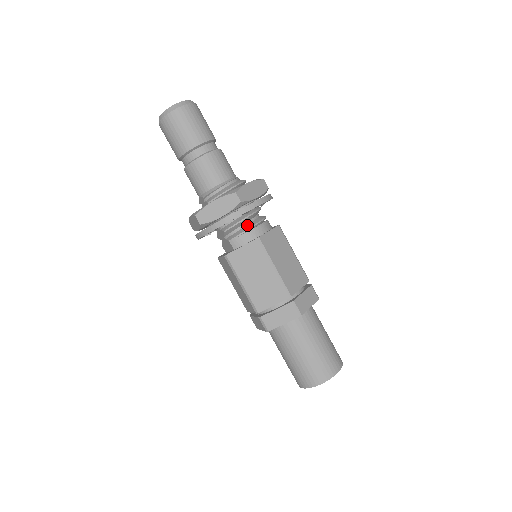
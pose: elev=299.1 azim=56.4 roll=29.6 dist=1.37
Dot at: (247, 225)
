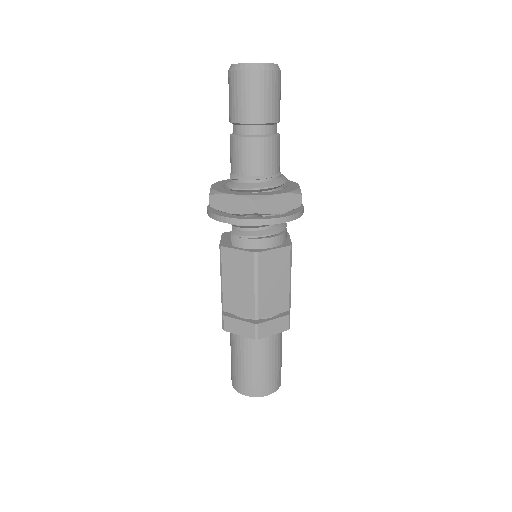
Dot at: (257, 231)
